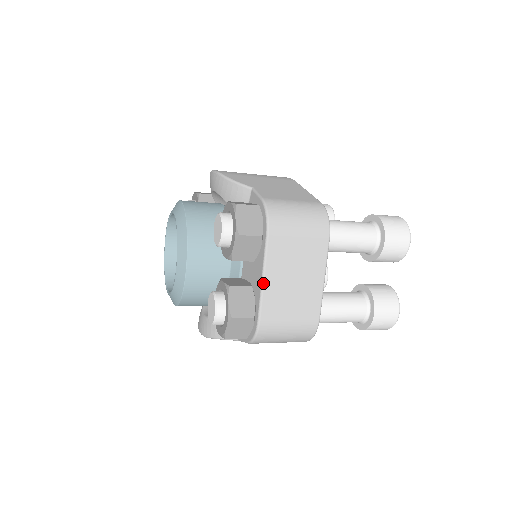
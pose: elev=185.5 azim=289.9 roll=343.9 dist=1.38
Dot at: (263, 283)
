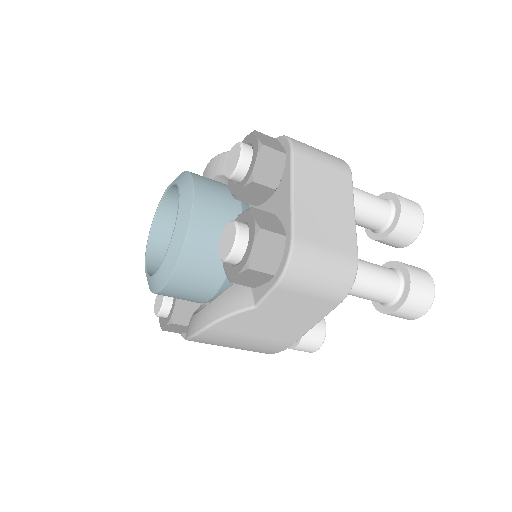
Dot at: (293, 196)
